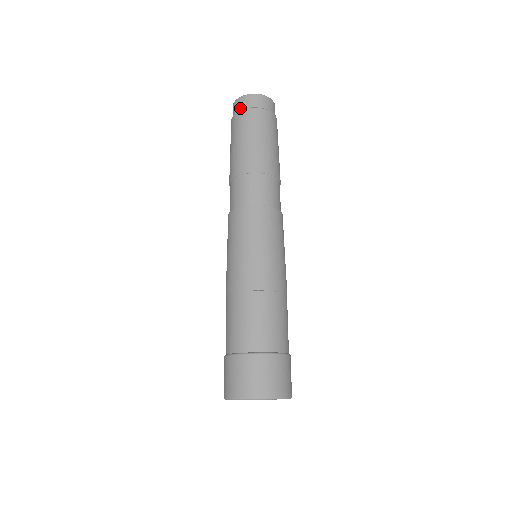
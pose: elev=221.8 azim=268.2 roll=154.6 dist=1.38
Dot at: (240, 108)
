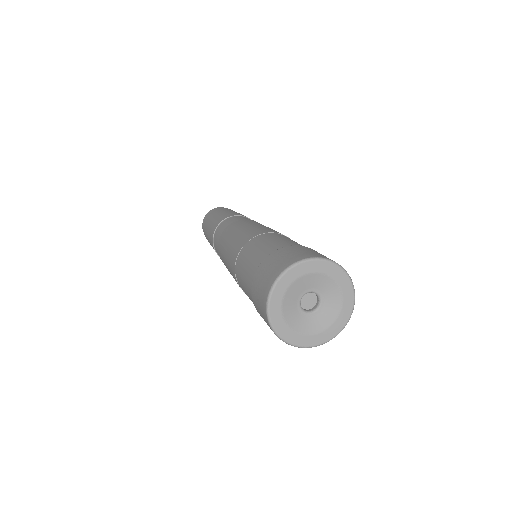
Dot at: occluded
